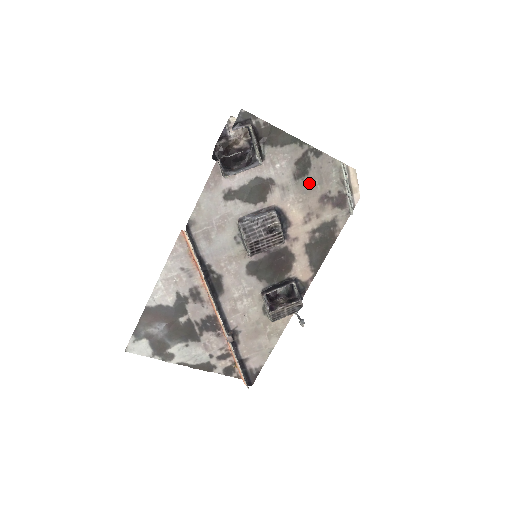
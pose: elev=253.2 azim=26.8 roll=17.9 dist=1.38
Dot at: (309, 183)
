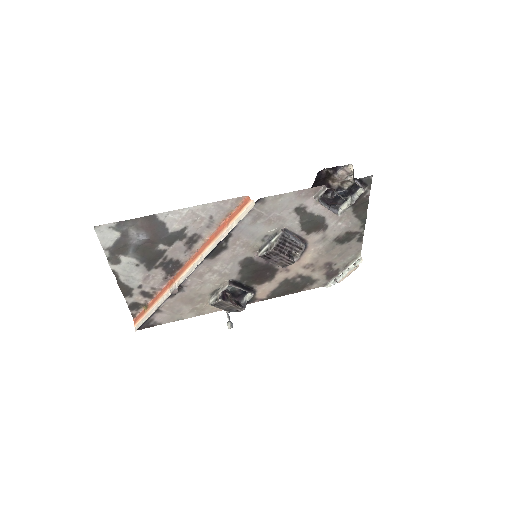
Dot at: (336, 249)
